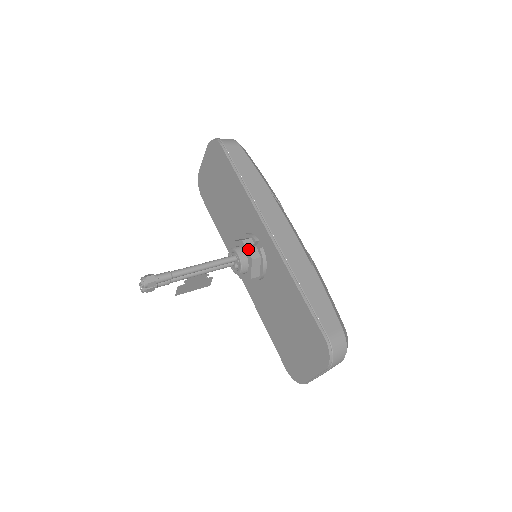
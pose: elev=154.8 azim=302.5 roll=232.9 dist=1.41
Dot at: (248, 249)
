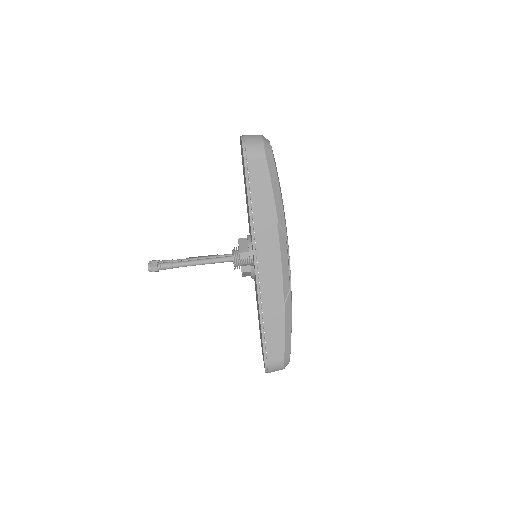
Dot at: occluded
